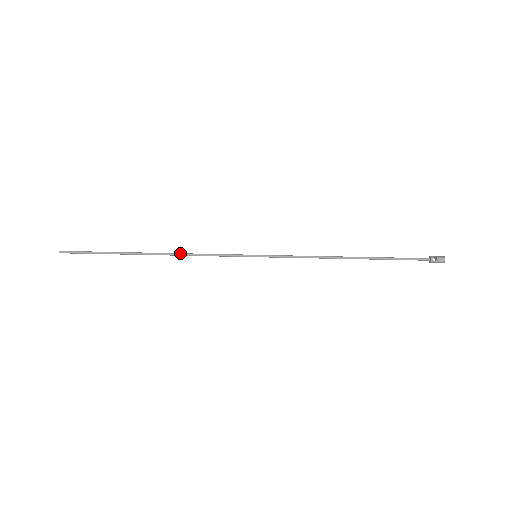
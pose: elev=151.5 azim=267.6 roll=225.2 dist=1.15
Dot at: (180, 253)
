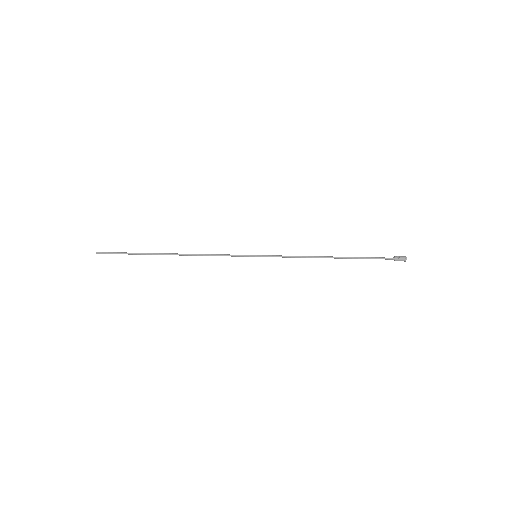
Dot at: occluded
